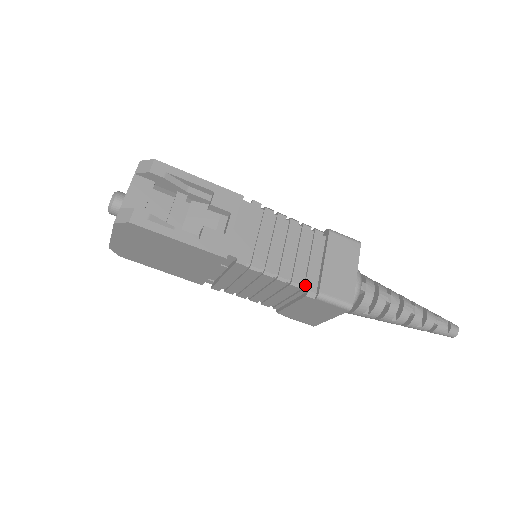
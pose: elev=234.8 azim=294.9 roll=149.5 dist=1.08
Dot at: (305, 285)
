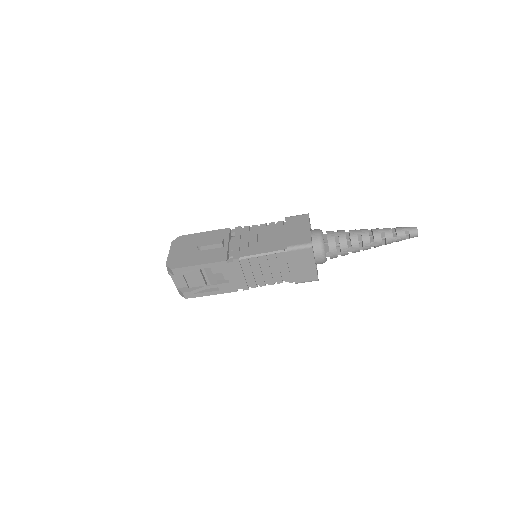
Dot at: occluded
